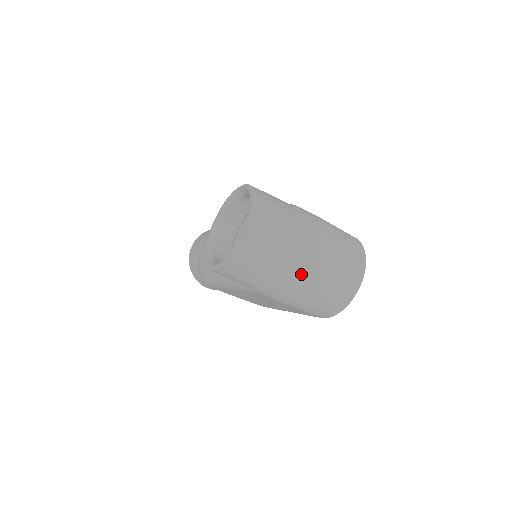
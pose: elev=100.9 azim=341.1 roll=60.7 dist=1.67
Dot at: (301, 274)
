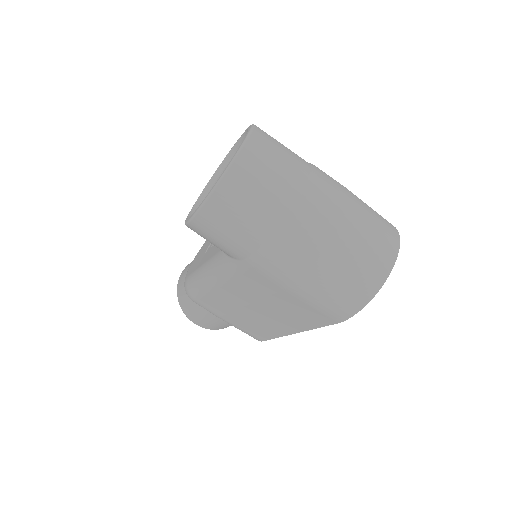
Dot at: (310, 230)
